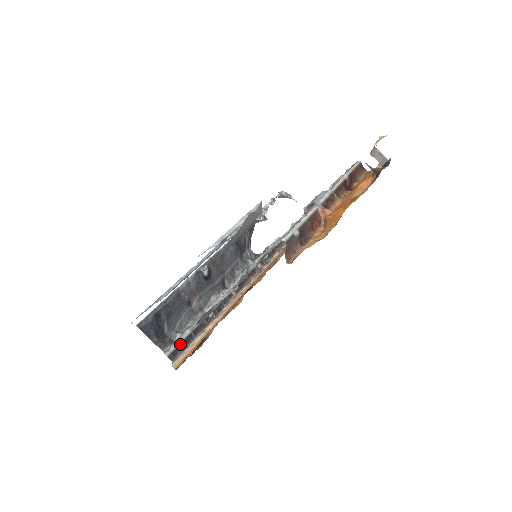
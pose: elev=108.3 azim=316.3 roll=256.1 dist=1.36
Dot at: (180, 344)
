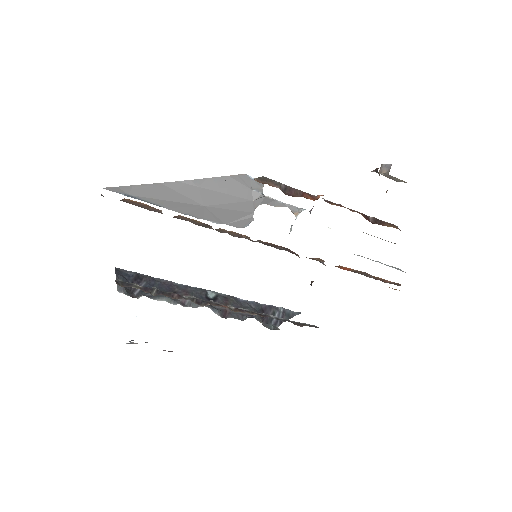
Dot at: (136, 284)
